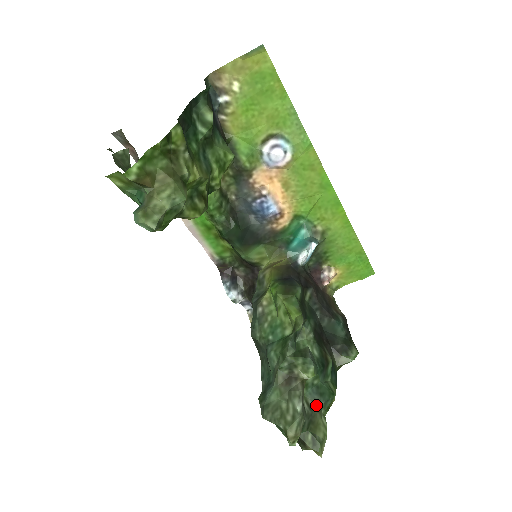
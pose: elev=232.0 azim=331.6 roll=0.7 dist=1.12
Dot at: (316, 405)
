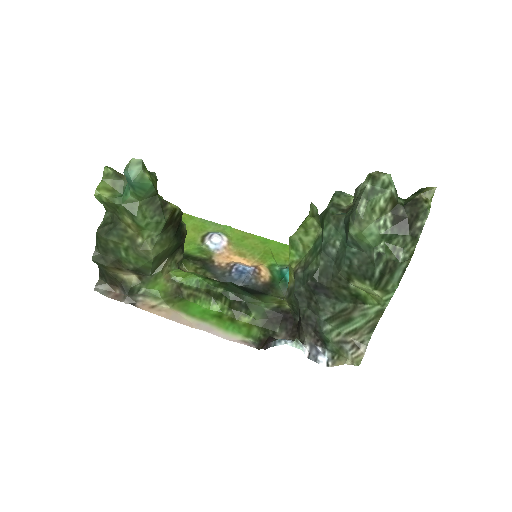
Dot at: occluded
